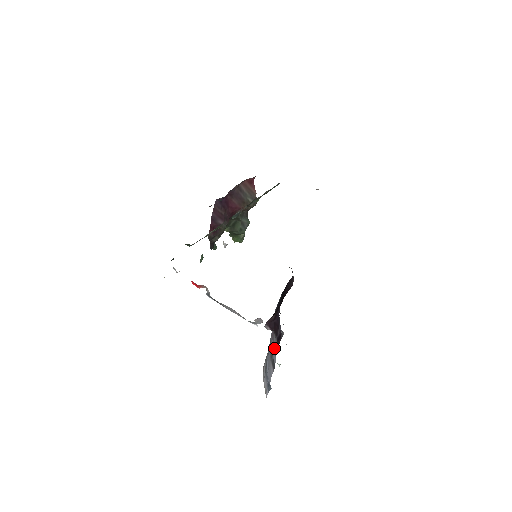
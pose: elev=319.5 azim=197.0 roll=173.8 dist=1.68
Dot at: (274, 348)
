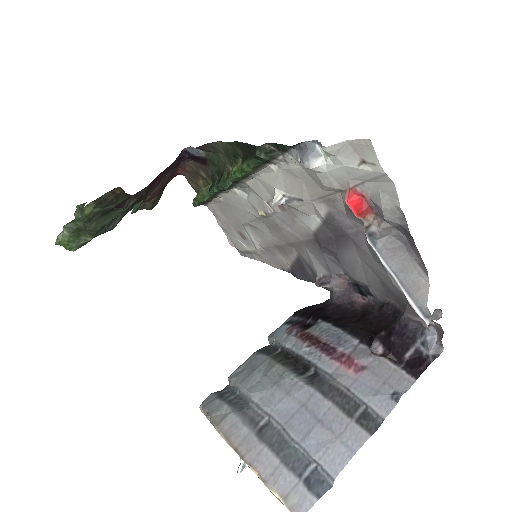
Dot at: (386, 386)
